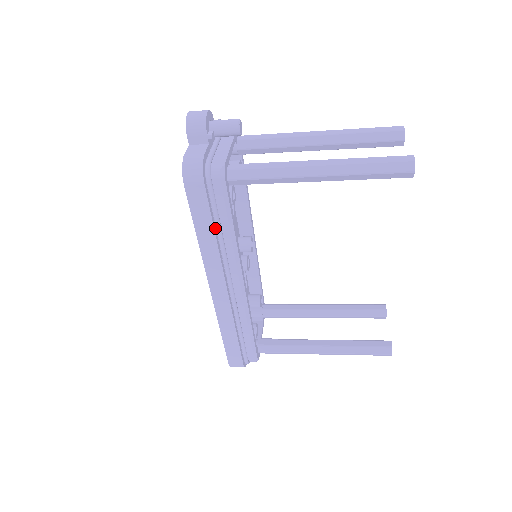
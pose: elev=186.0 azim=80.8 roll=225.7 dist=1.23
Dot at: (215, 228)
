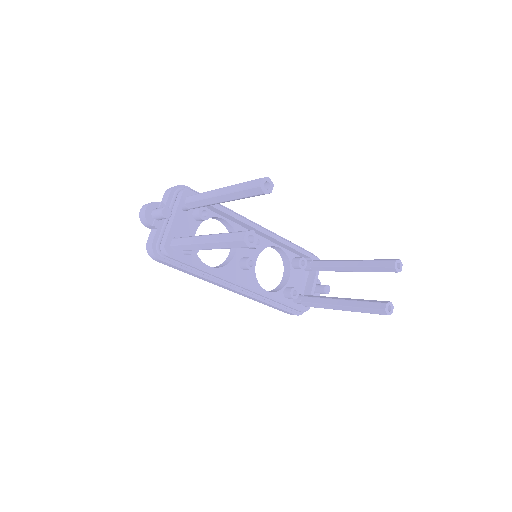
Dot at: (194, 270)
